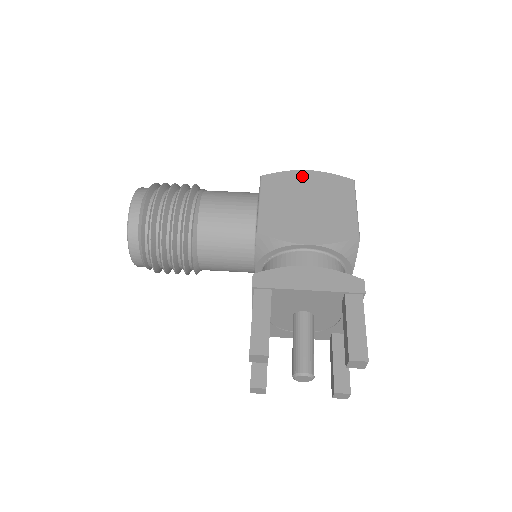
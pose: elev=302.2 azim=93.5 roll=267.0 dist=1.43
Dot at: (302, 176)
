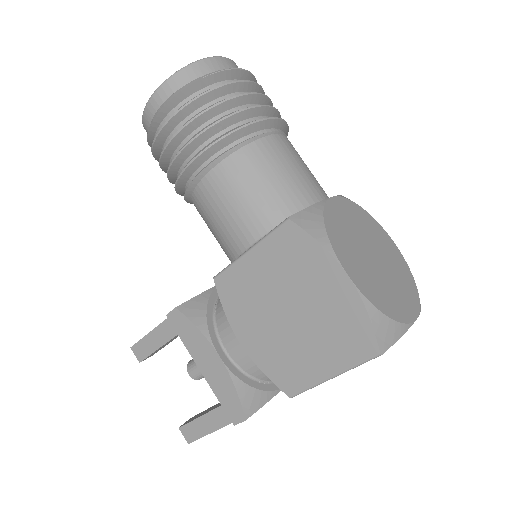
Dot at: (330, 275)
